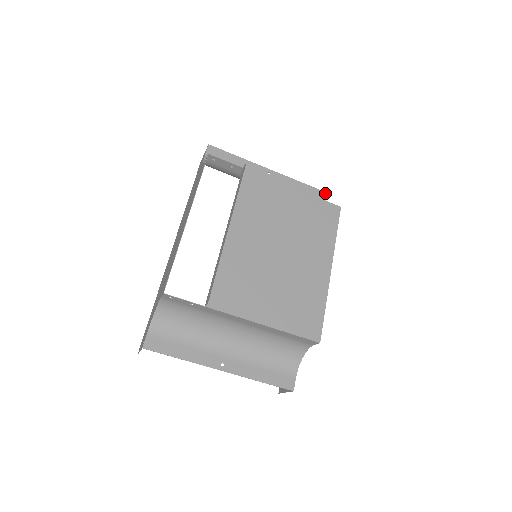
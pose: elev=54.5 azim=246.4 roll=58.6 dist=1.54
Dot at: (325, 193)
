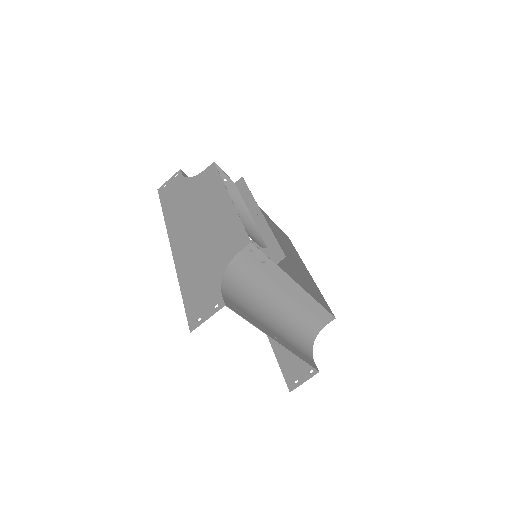
Dot at: occluded
